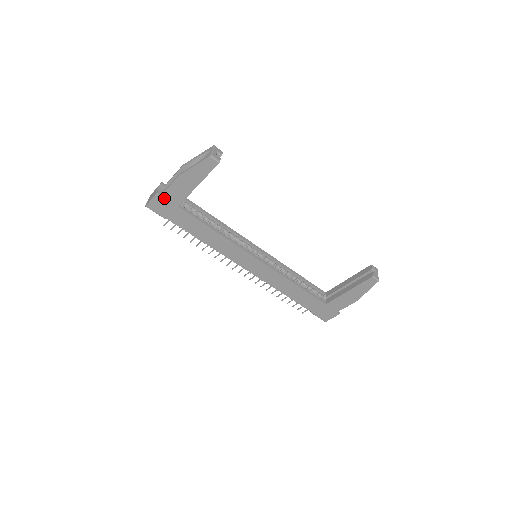
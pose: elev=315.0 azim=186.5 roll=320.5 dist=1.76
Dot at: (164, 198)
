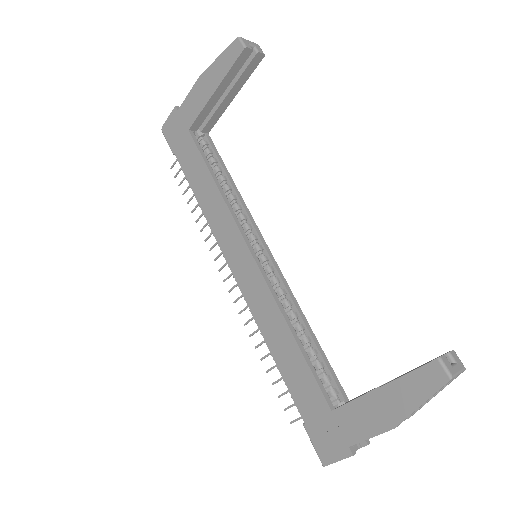
Dot at: (180, 115)
